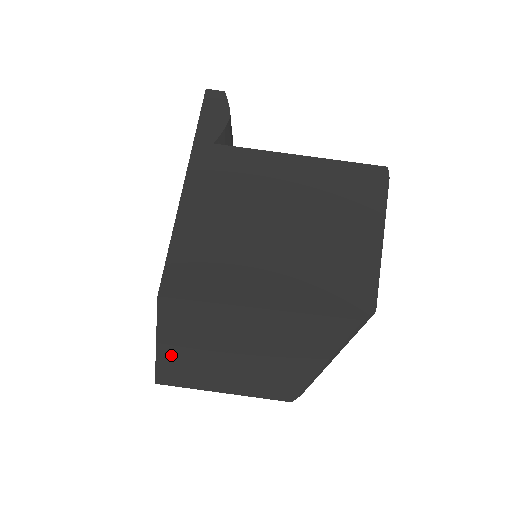
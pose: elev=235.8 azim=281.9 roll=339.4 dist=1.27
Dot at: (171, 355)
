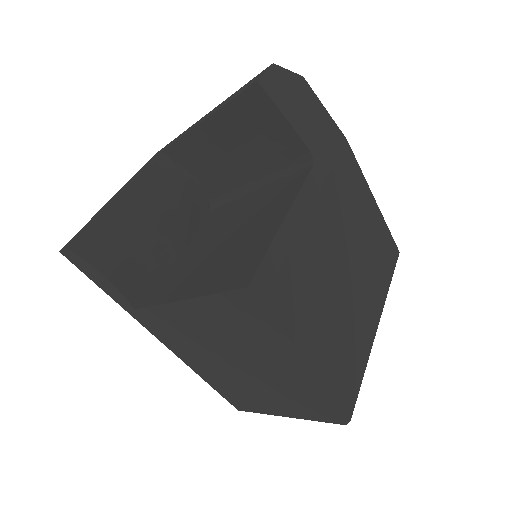
Dot at: occluded
